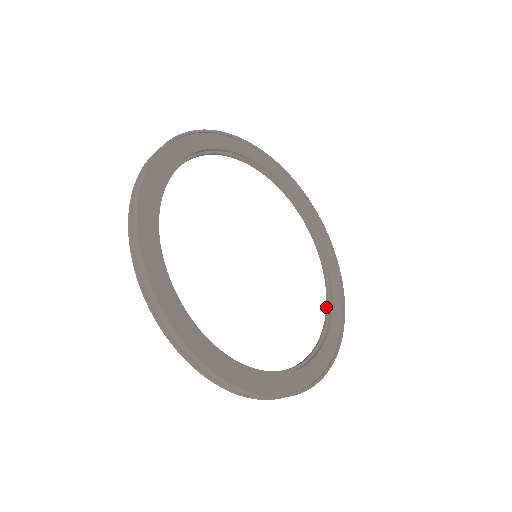
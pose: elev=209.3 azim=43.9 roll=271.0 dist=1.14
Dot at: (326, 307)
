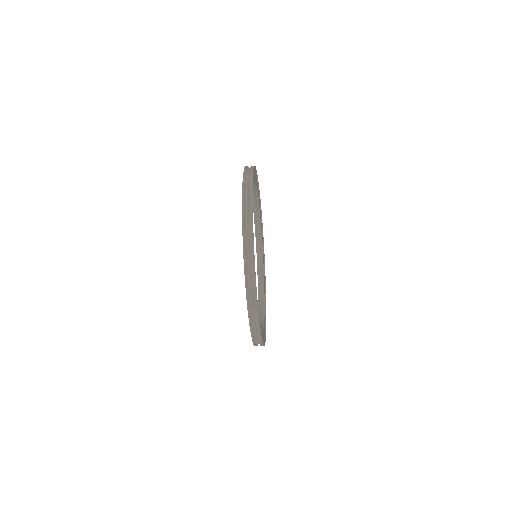
Dot at: (261, 285)
